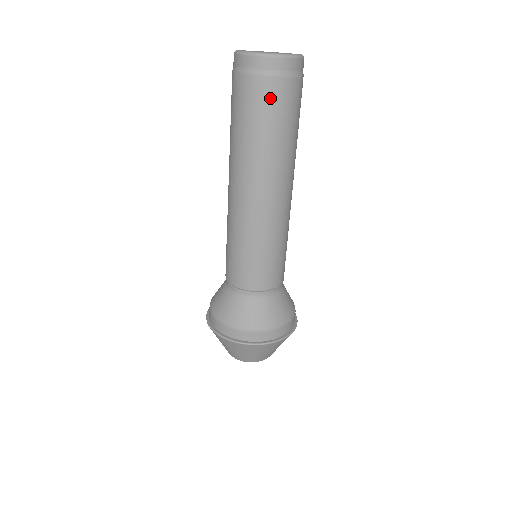
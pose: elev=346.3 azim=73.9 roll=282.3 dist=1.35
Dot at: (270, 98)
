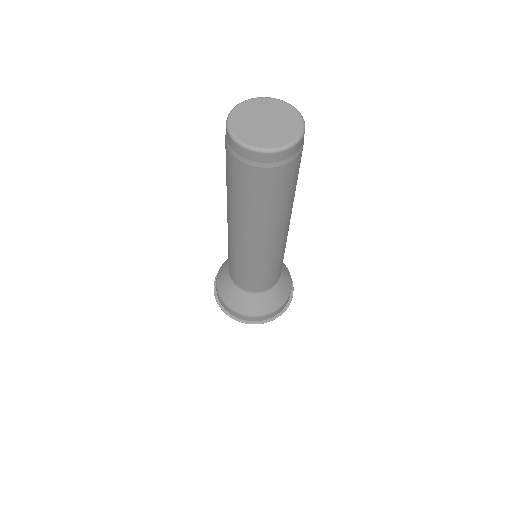
Dot at: (250, 180)
